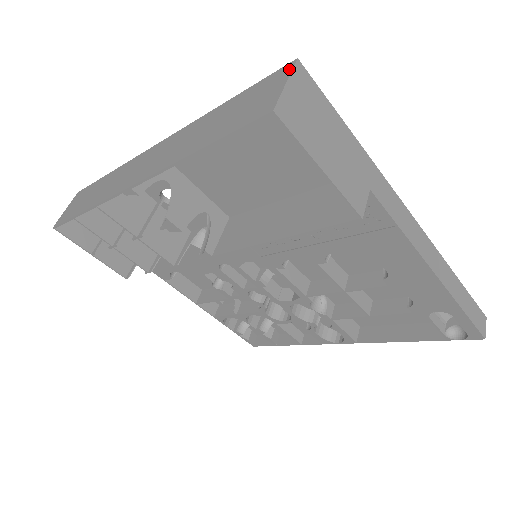
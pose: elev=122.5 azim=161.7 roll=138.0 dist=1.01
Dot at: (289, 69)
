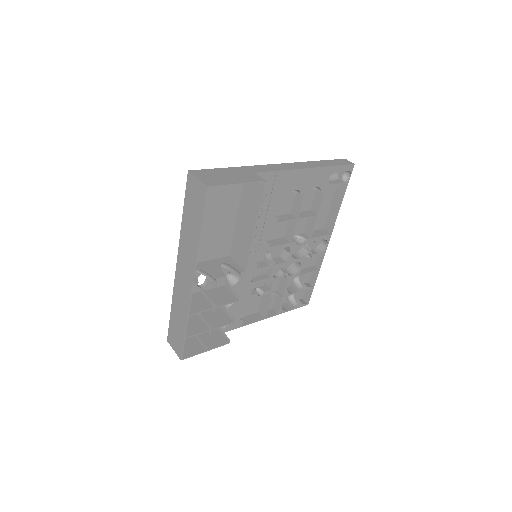
Dot at: (191, 176)
